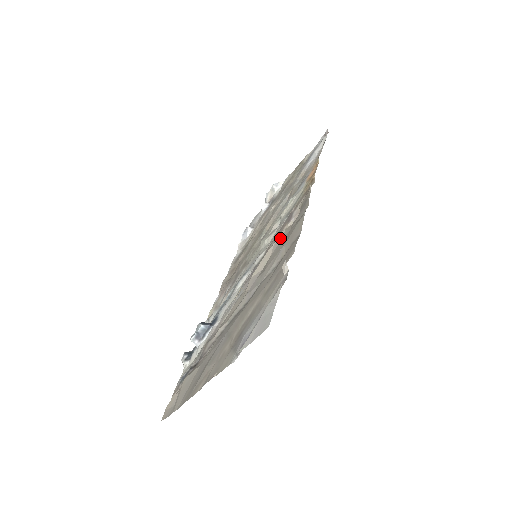
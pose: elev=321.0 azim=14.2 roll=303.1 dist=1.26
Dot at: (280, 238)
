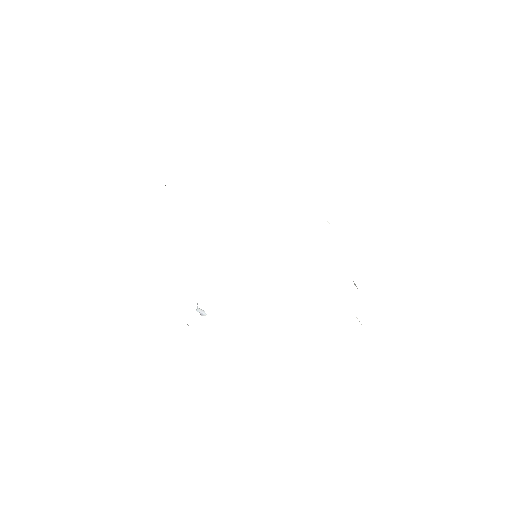
Dot at: occluded
